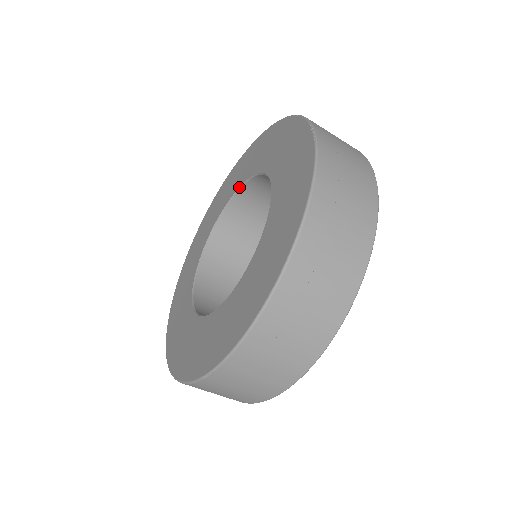
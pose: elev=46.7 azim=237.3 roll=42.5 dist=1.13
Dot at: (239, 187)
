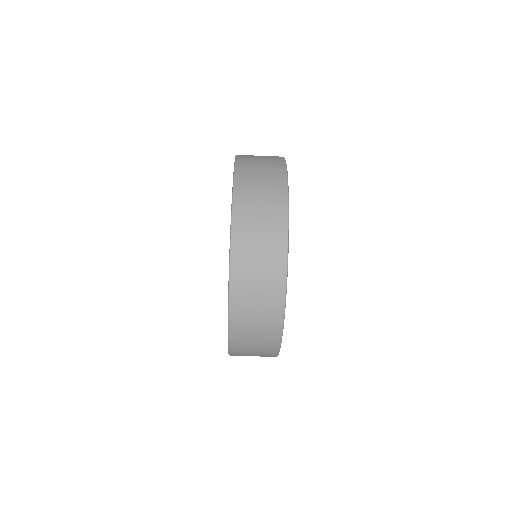
Dot at: occluded
